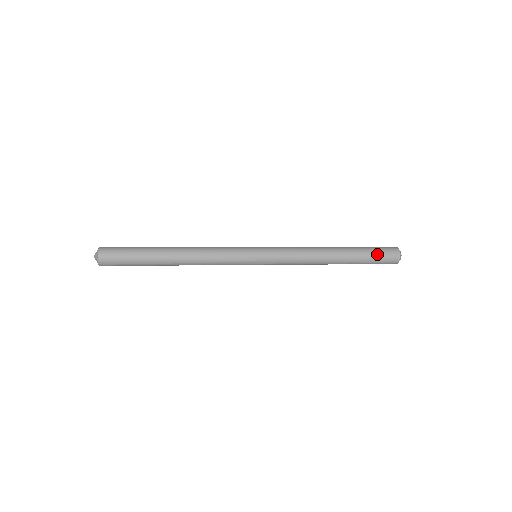
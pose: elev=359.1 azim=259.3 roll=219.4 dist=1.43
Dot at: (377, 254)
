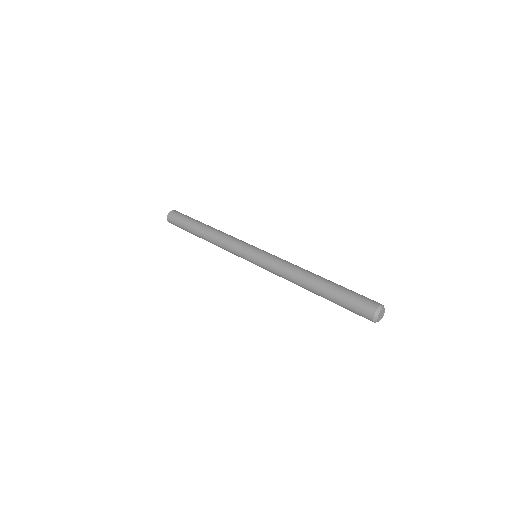
Dot at: (351, 299)
